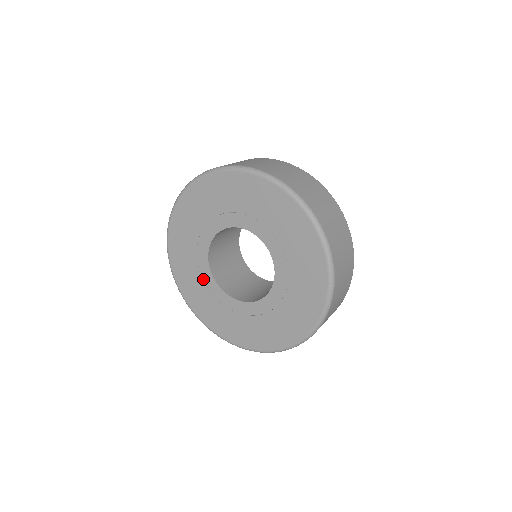
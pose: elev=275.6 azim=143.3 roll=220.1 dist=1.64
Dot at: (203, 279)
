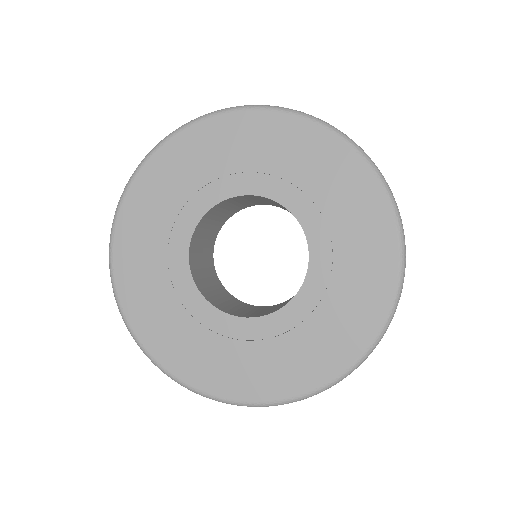
Dot at: (214, 332)
